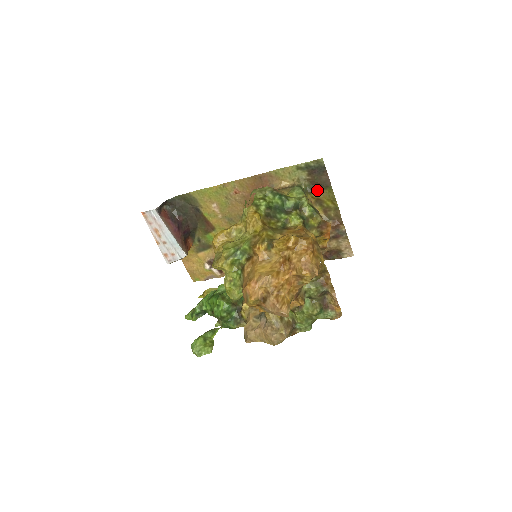
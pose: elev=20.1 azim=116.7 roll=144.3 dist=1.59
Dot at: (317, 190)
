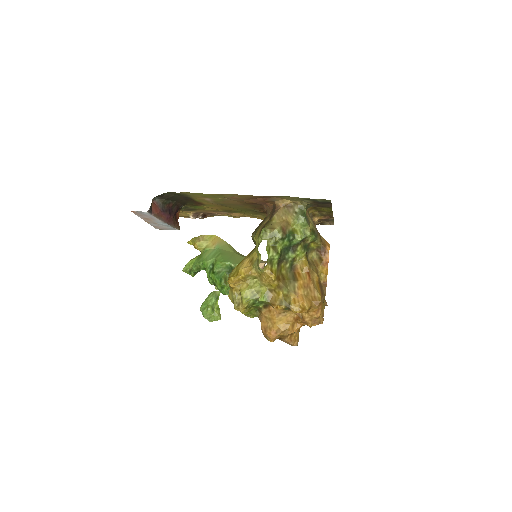
Dot at: (317, 206)
